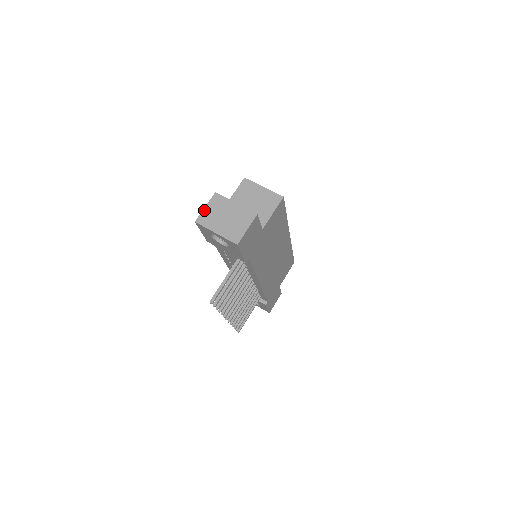
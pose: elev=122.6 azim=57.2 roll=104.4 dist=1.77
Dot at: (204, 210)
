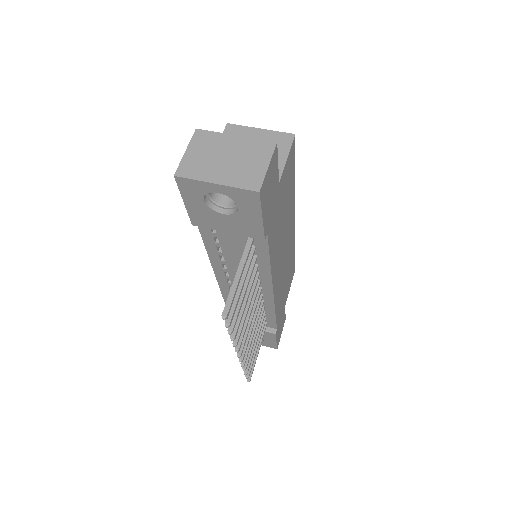
Dot at: (185, 156)
